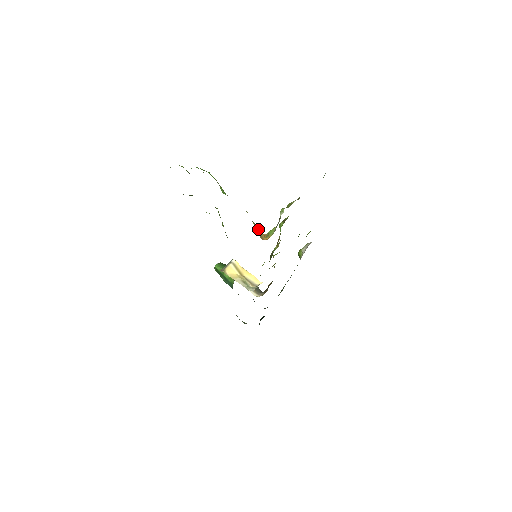
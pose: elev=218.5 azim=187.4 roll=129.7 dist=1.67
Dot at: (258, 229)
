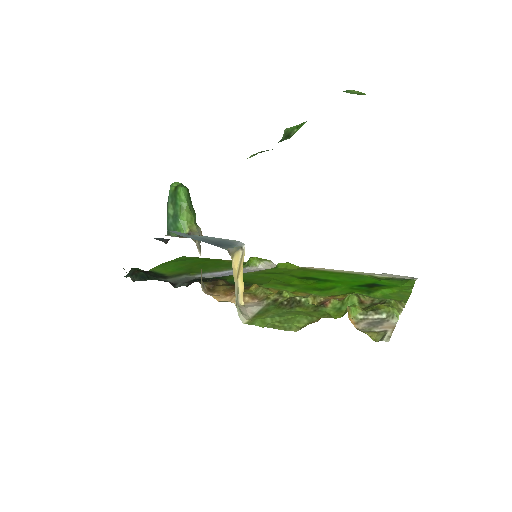
Dot at: occluded
